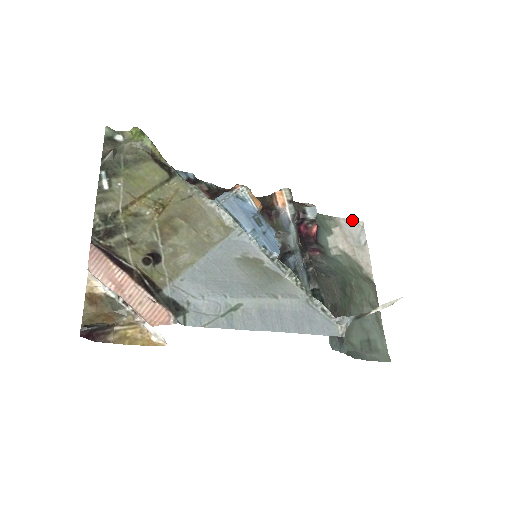
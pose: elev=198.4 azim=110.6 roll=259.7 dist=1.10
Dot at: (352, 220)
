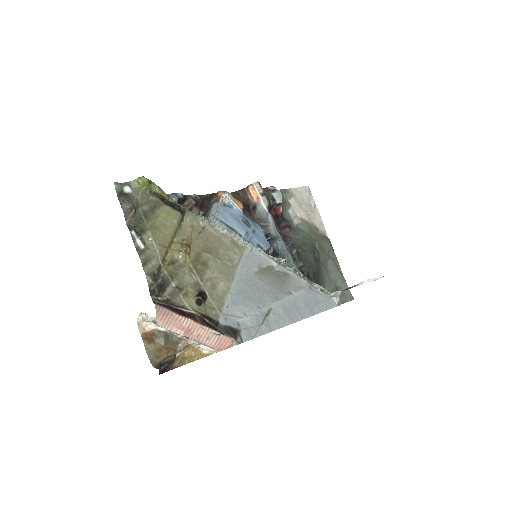
Dot at: (301, 187)
